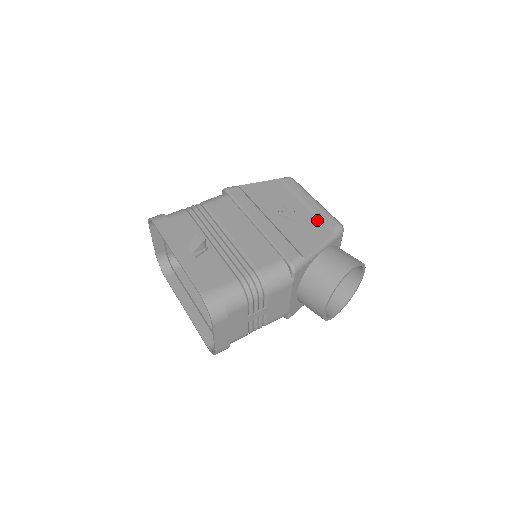
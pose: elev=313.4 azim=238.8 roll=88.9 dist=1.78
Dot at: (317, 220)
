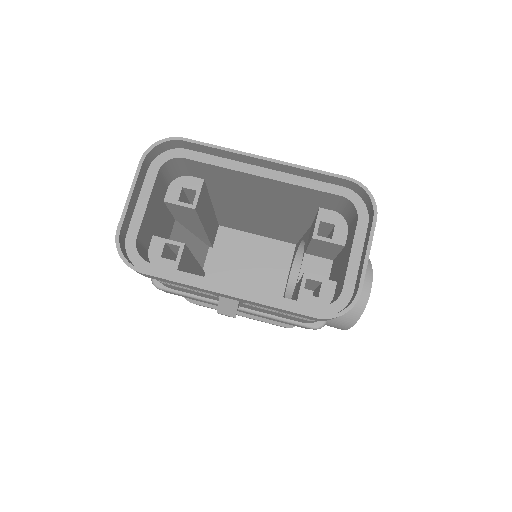
Dot at: occluded
